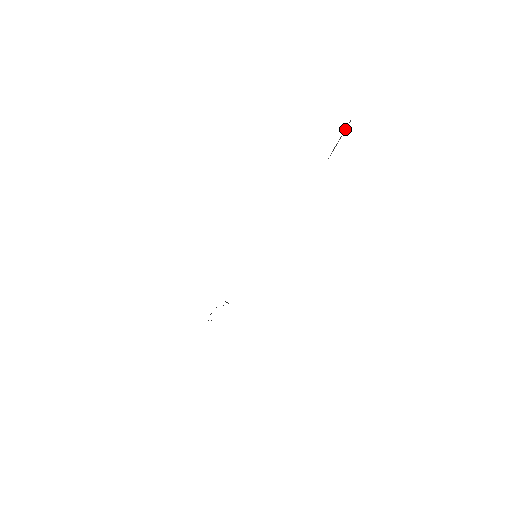
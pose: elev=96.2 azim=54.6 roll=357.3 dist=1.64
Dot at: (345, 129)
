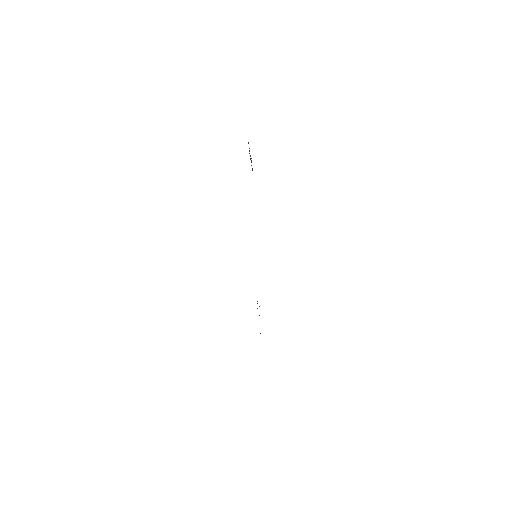
Dot at: occluded
